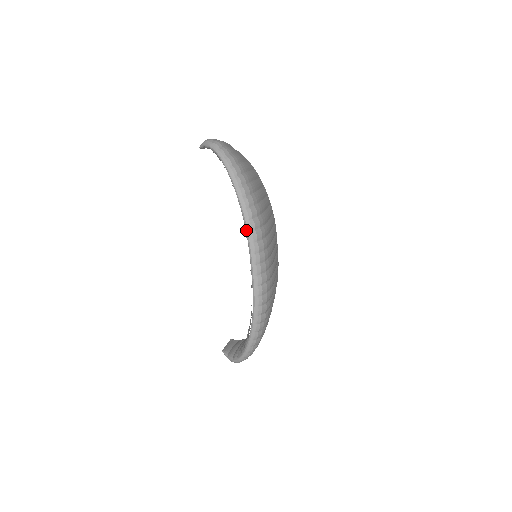
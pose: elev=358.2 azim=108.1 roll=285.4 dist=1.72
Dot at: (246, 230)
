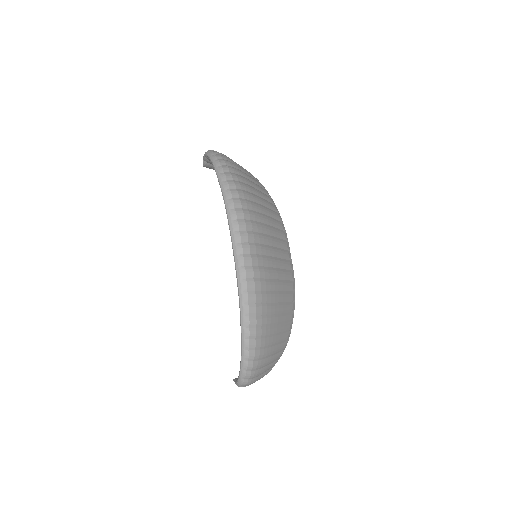
Dot at: occluded
